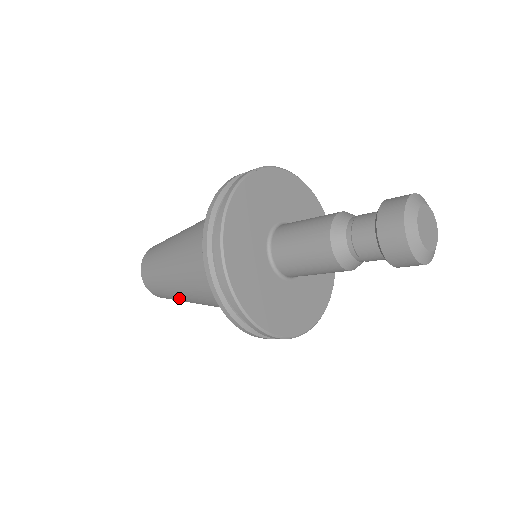
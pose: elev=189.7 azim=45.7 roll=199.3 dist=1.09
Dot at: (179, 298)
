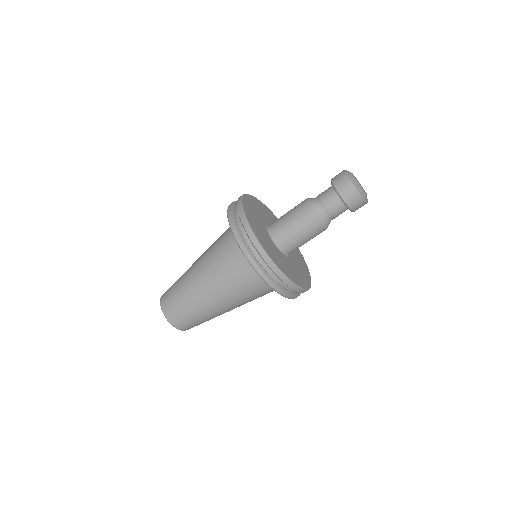
Dot at: (184, 278)
